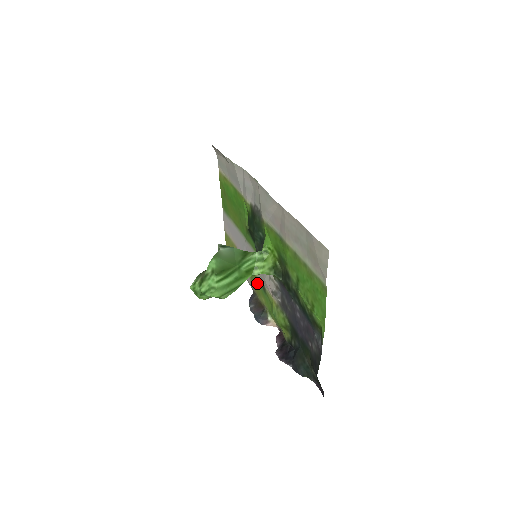
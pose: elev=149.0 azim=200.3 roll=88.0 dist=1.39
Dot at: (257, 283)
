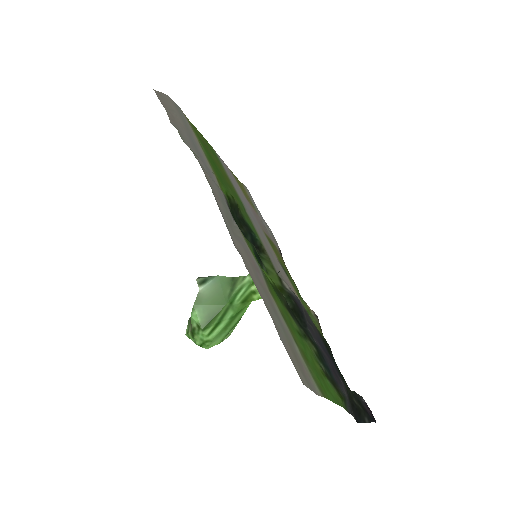
Dot at: (278, 257)
